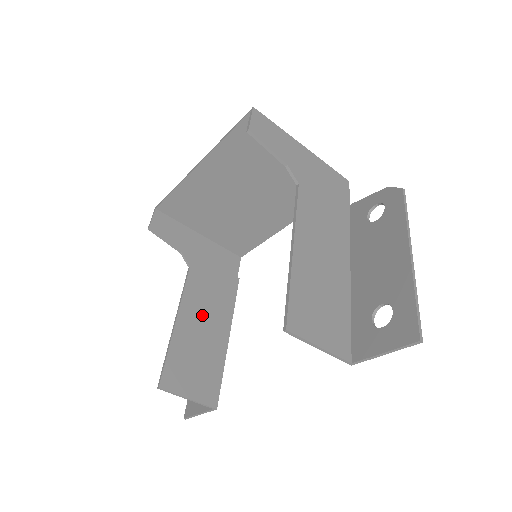
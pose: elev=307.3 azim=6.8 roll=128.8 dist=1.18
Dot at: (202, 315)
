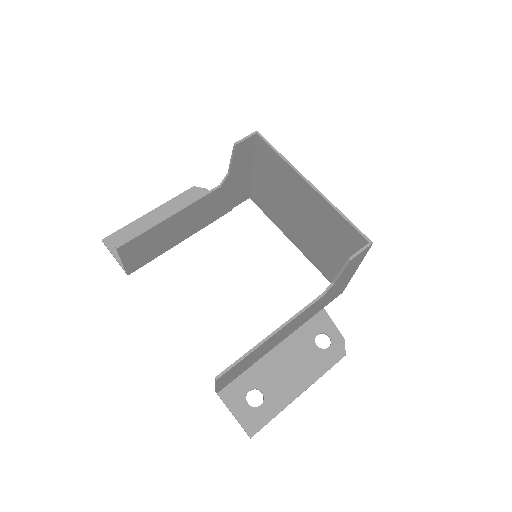
Dot at: (188, 220)
